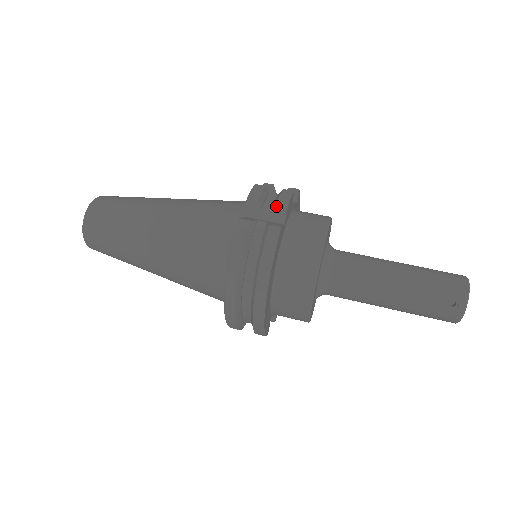
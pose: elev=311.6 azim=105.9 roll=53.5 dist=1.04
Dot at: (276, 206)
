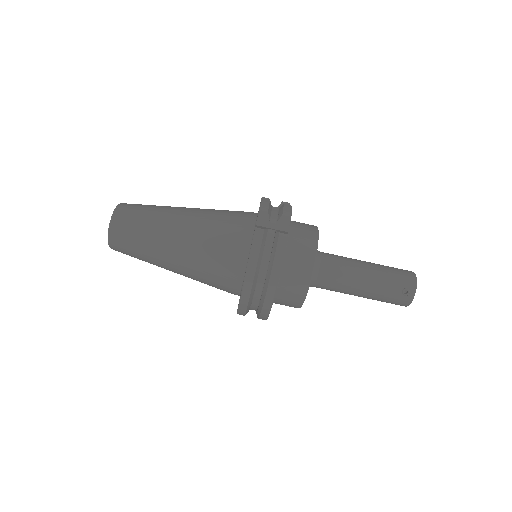
Dot at: (282, 218)
